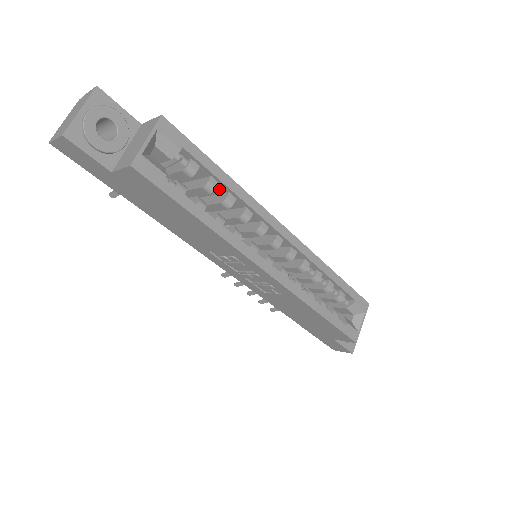
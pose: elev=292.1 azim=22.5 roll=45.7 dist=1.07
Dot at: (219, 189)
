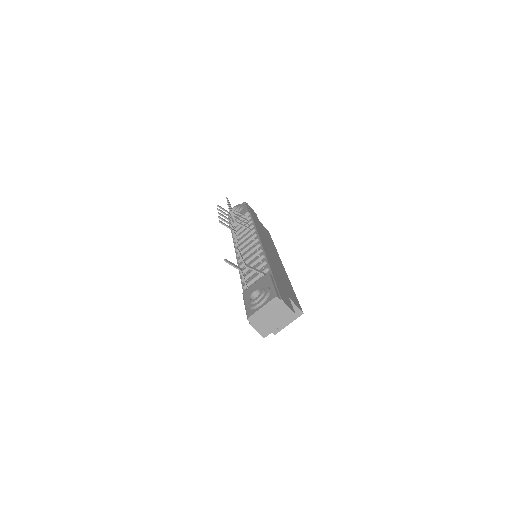
Dot at: occluded
